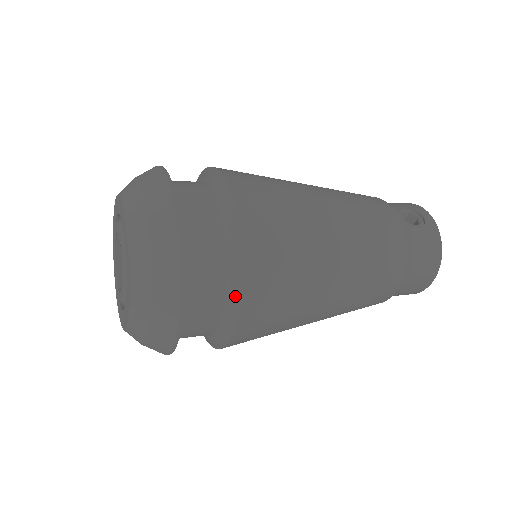
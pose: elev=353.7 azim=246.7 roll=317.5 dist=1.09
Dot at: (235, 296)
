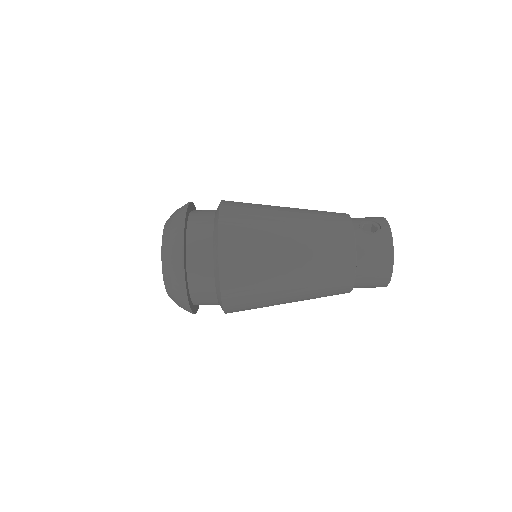
Dot at: (217, 276)
